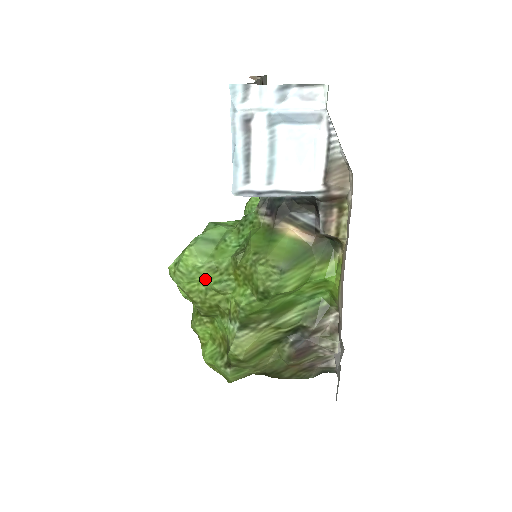
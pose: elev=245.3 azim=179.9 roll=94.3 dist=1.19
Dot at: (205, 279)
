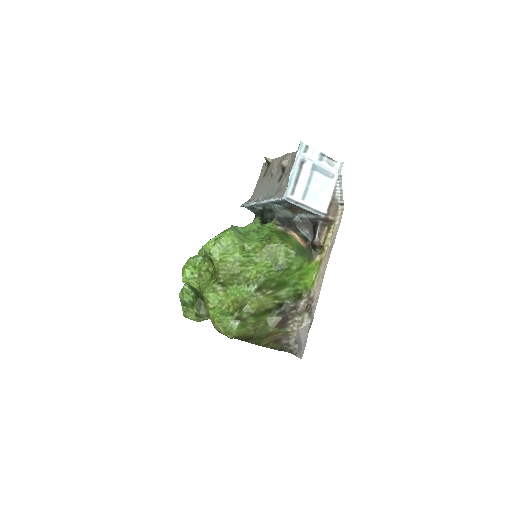
Dot at: (236, 253)
